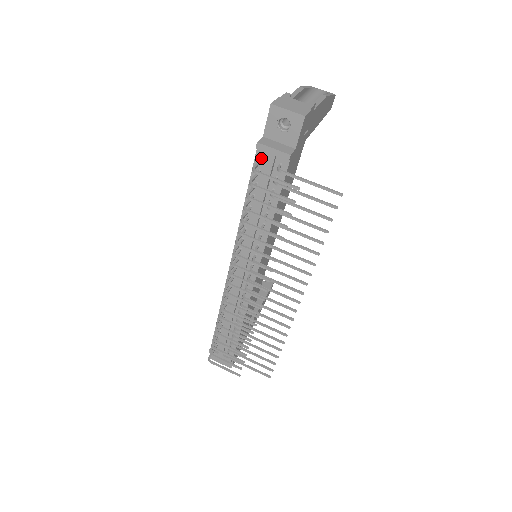
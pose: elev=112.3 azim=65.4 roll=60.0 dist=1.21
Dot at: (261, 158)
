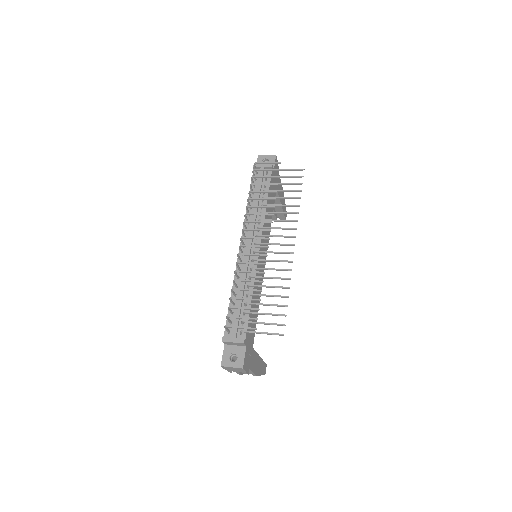
Dot at: (256, 172)
